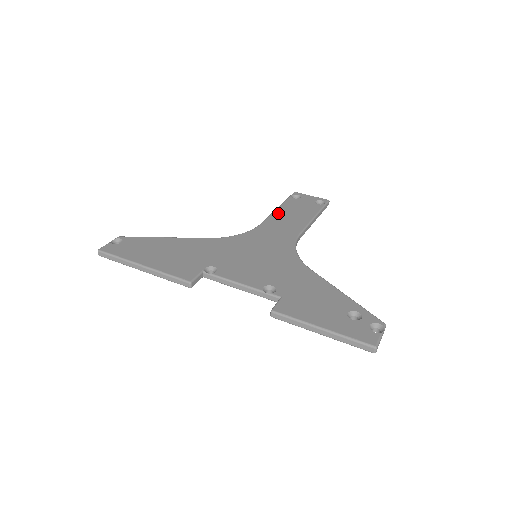
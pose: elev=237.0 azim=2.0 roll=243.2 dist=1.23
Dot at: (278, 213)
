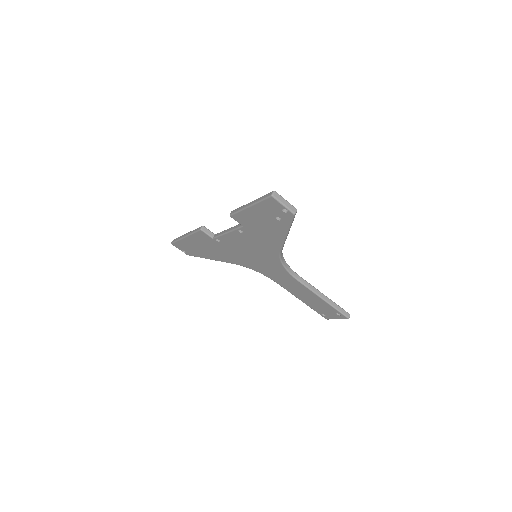
Dot at: occluded
